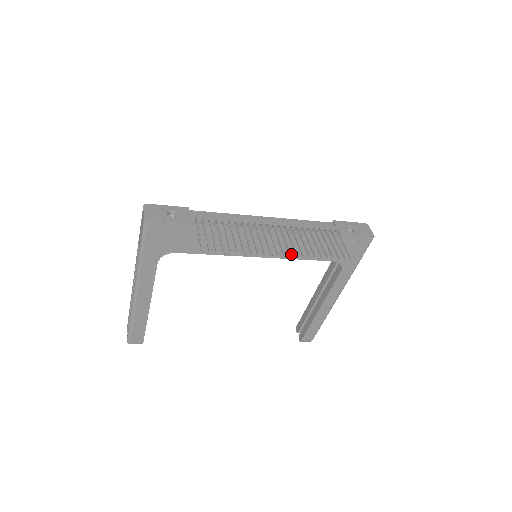
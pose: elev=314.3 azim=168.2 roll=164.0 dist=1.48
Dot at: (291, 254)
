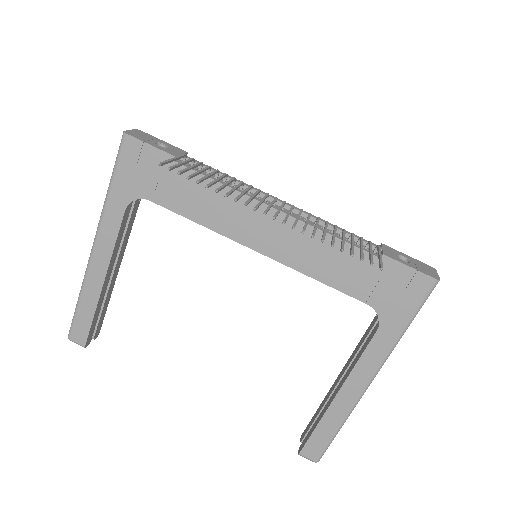
Dot at: (285, 221)
